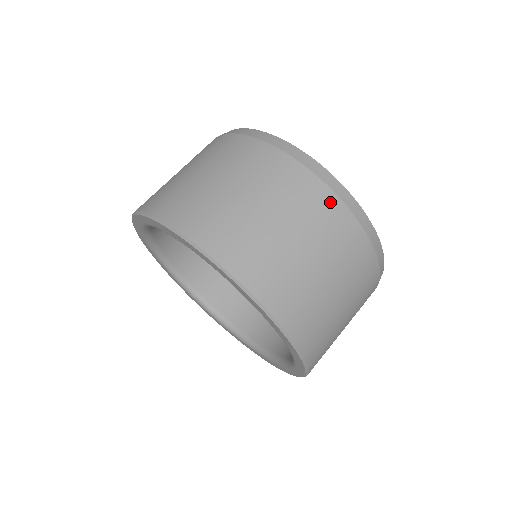
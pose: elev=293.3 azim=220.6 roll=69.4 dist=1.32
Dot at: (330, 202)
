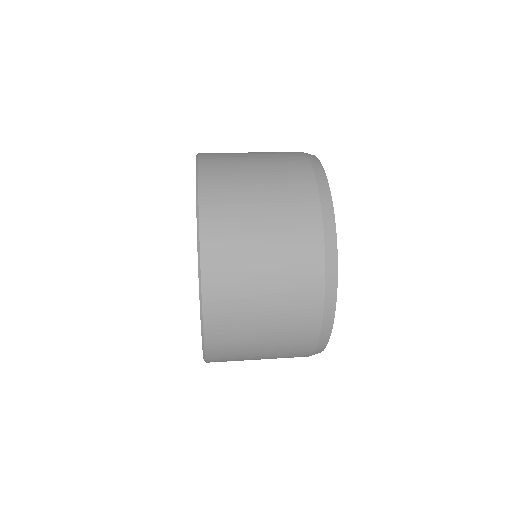
Dot at: occluded
